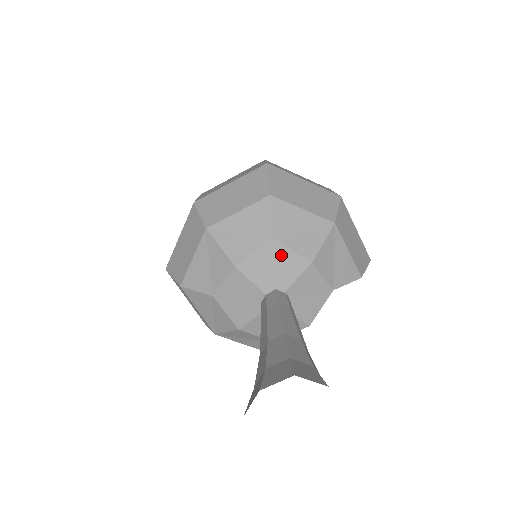
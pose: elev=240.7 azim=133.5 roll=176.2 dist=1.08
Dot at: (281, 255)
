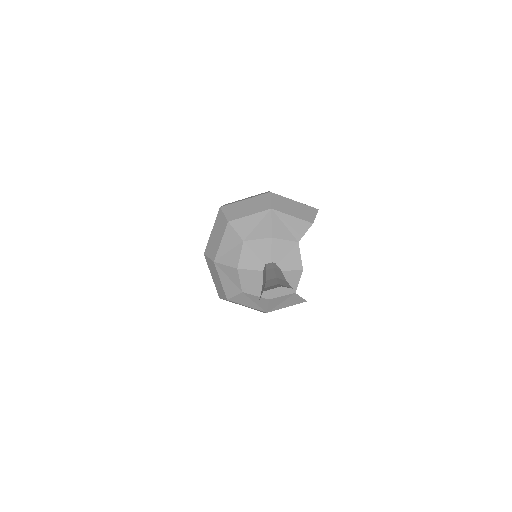
Dot at: (254, 246)
